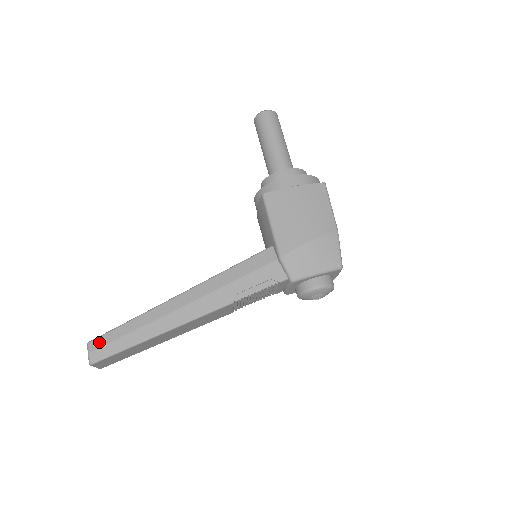
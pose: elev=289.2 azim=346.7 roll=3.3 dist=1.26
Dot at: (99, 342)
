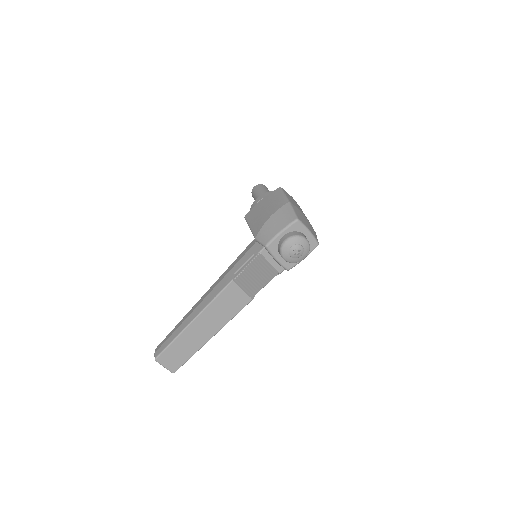
Dot at: (160, 345)
